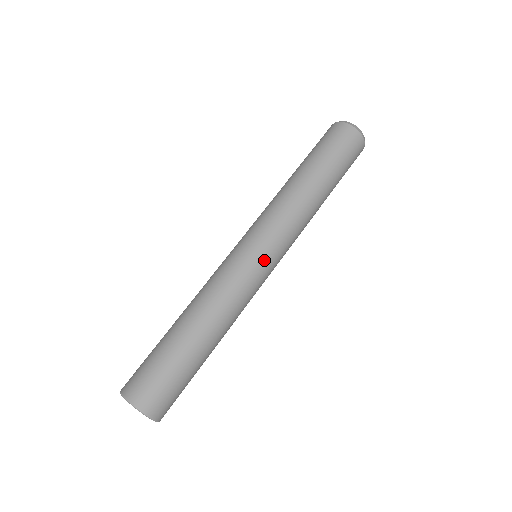
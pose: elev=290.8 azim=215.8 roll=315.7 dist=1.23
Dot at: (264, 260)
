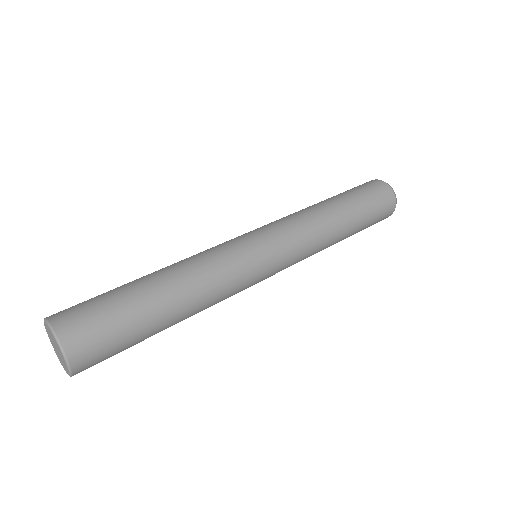
Dot at: (268, 268)
